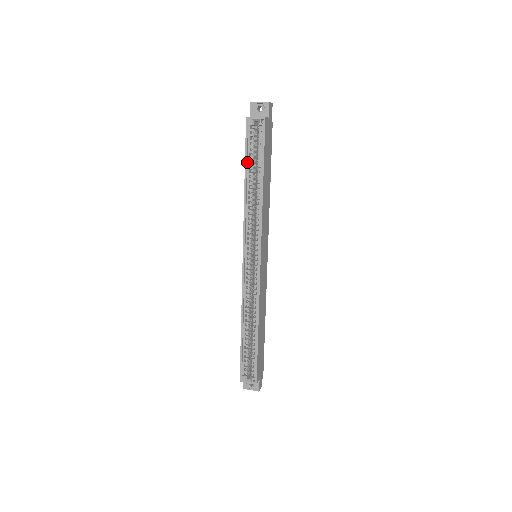
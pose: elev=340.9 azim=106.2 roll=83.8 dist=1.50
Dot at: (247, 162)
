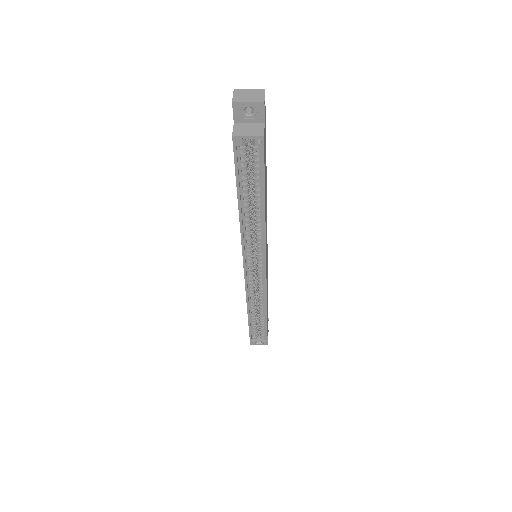
Dot at: (239, 185)
